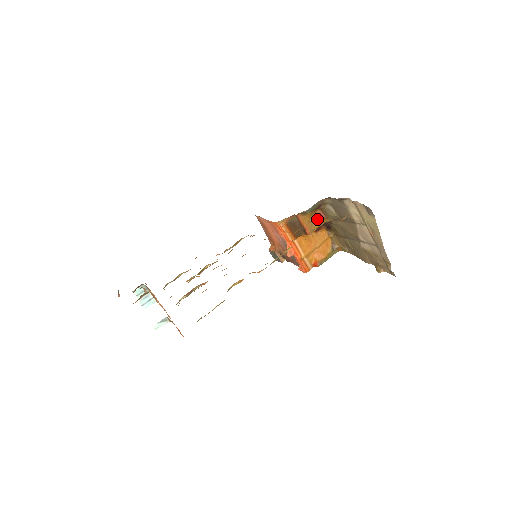
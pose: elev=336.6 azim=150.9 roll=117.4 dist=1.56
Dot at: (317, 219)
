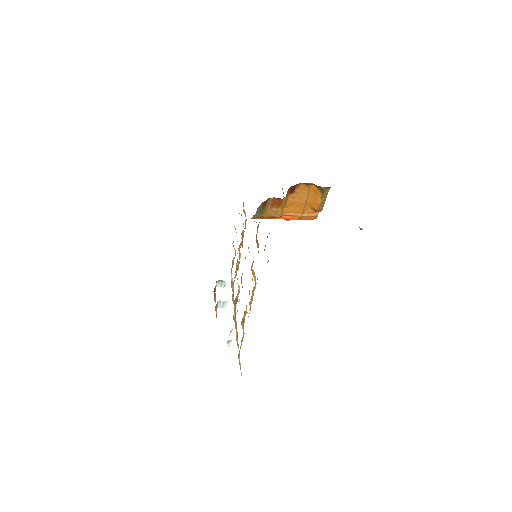
Dot at: (276, 204)
